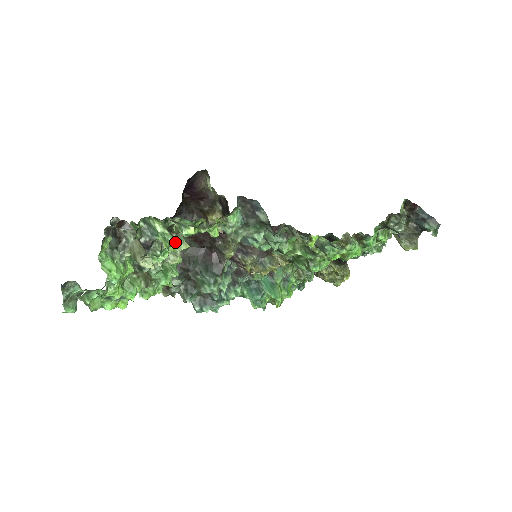
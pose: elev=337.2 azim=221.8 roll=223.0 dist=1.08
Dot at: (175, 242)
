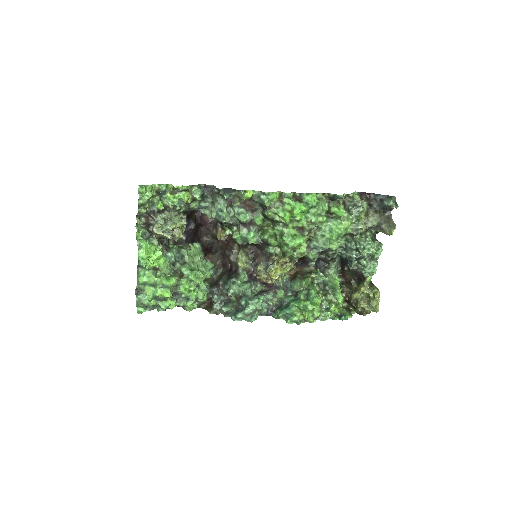
Dot at: (173, 219)
